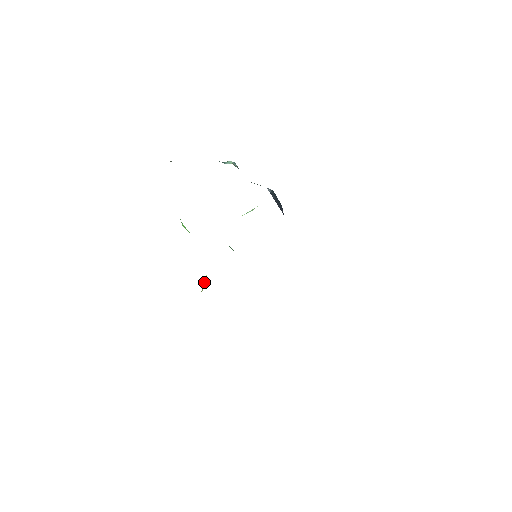
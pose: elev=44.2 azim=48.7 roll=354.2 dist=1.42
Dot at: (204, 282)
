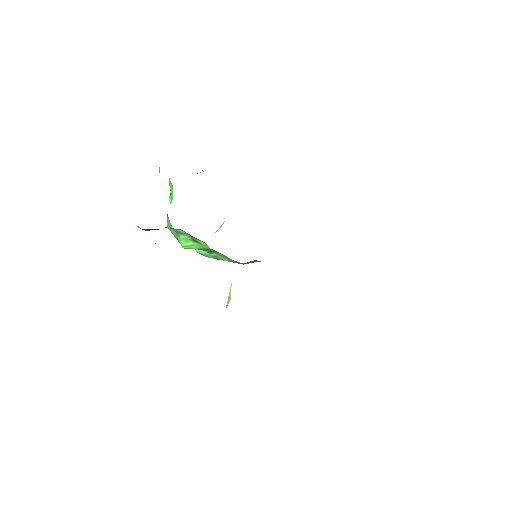
Dot at: occluded
